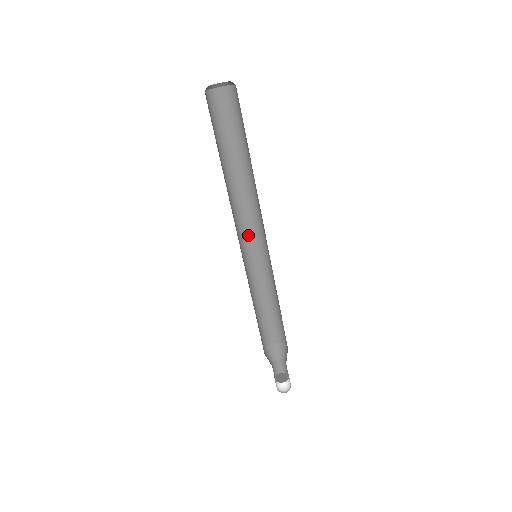
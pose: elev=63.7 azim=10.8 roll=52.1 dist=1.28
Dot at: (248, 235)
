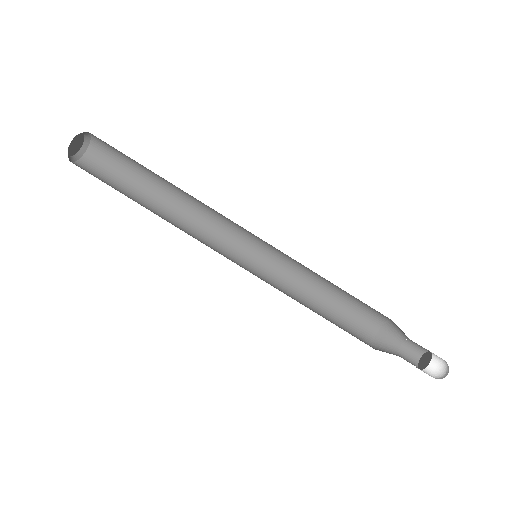
Dot at: (227, 258)
